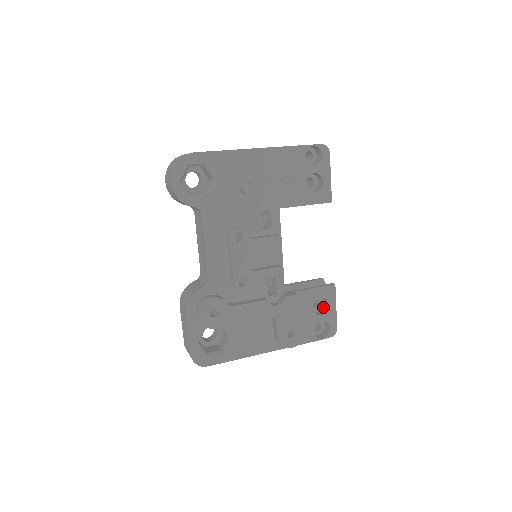
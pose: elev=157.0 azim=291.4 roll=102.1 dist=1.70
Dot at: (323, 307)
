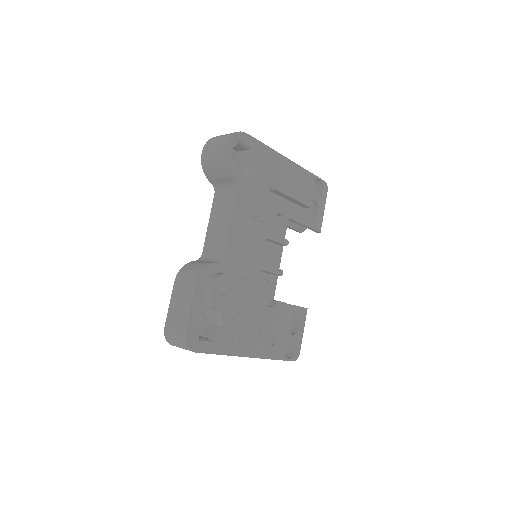
Dot at: (291, 329)
